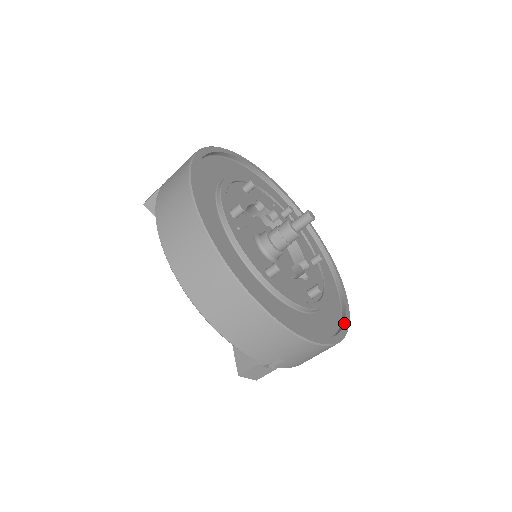
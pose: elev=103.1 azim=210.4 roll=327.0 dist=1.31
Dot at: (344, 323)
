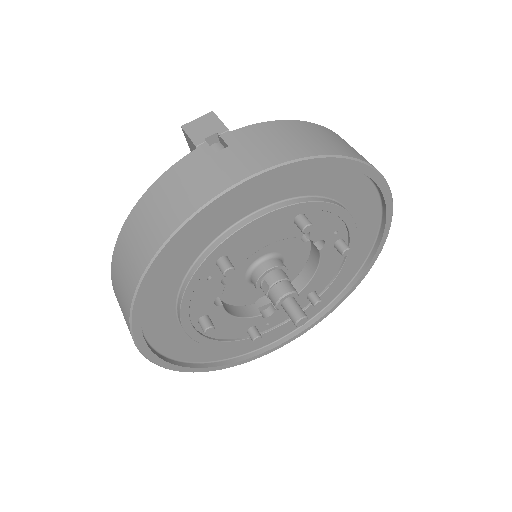
Dot at: (267, 351)
